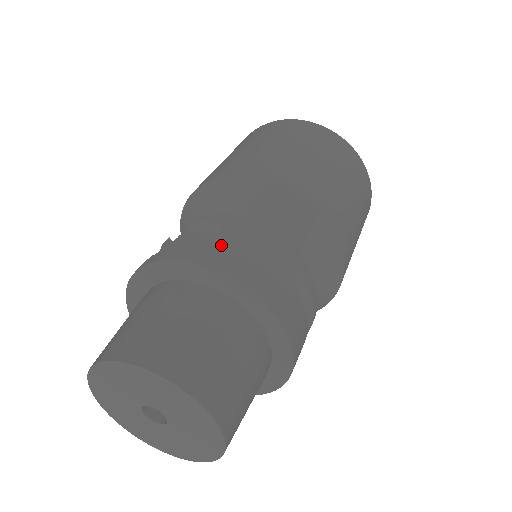
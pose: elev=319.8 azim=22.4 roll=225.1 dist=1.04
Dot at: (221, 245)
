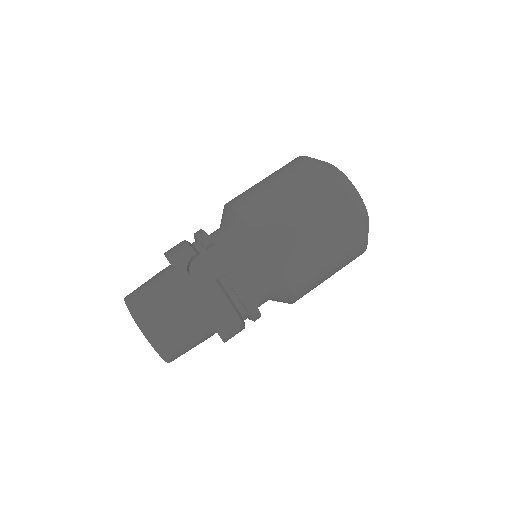
Dot at: (227, 310)
